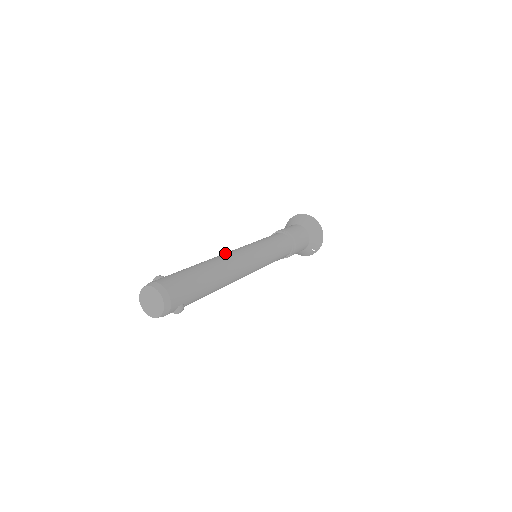
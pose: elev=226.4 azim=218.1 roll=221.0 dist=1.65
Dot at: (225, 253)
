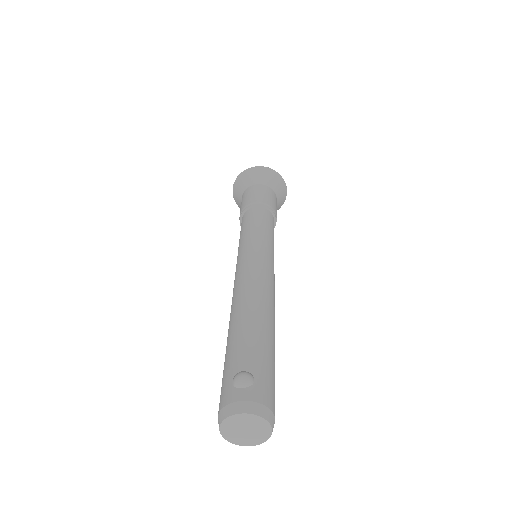
Dot at: (261, 280)
